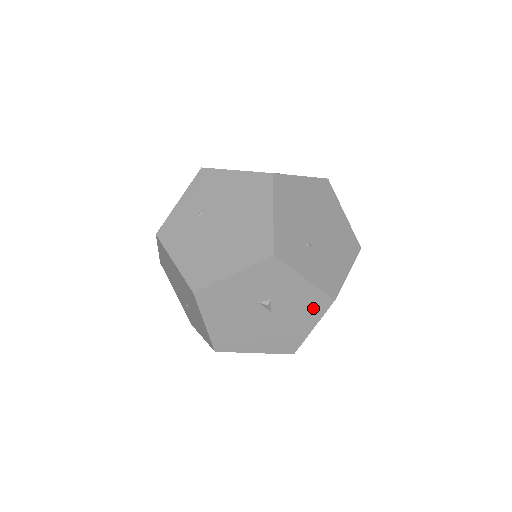
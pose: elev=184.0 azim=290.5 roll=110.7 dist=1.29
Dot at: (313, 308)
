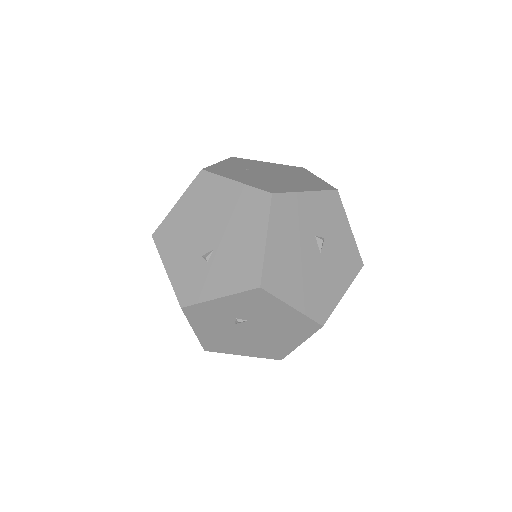
Dot at: (349, 266)
